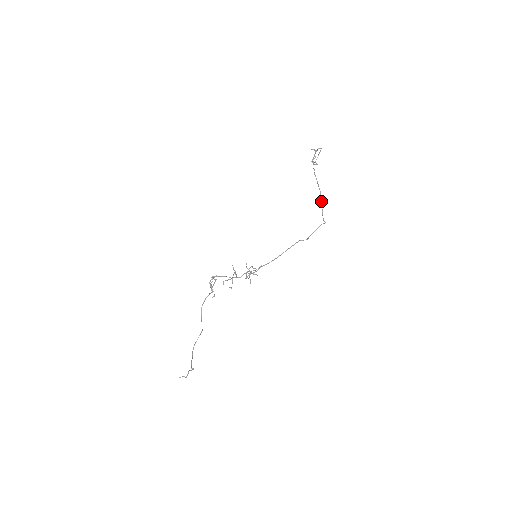
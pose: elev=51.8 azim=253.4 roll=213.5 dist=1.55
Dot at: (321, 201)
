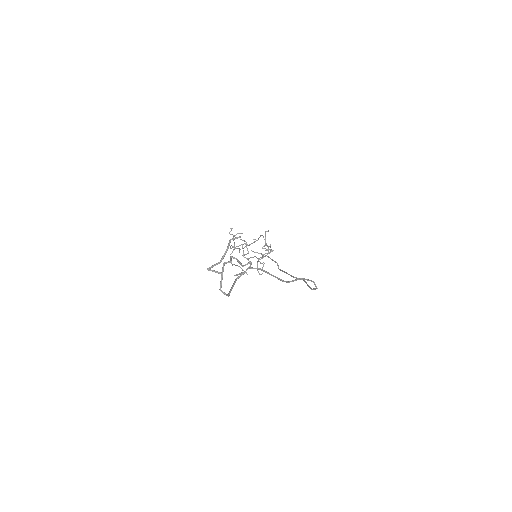
Dot at: (293, 281)
